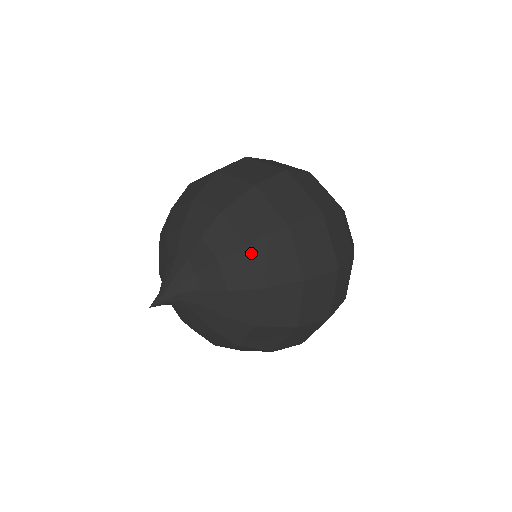
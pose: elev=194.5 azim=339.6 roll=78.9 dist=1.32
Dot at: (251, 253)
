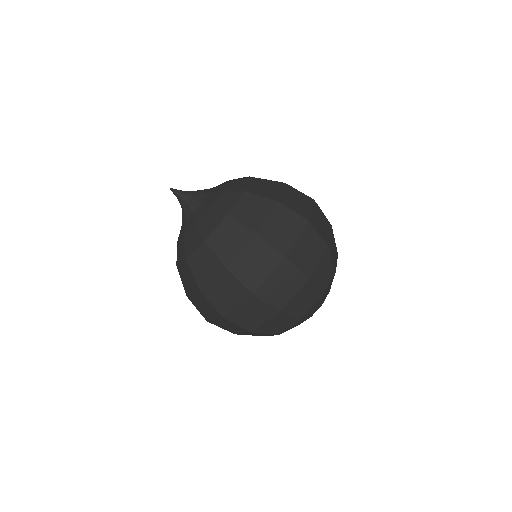
Dot at: (244, 196)
